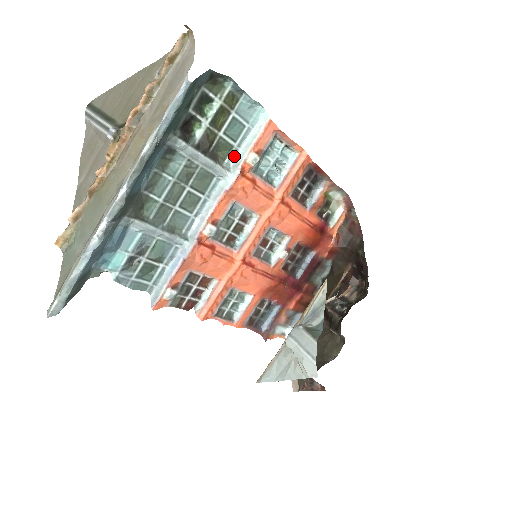
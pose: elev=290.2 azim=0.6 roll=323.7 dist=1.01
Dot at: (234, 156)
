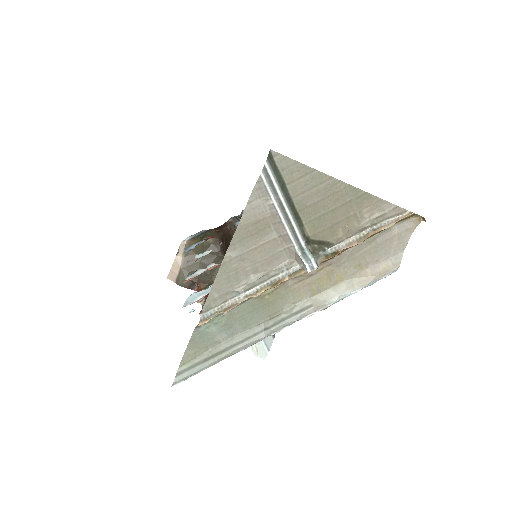
Dot at: occluded
